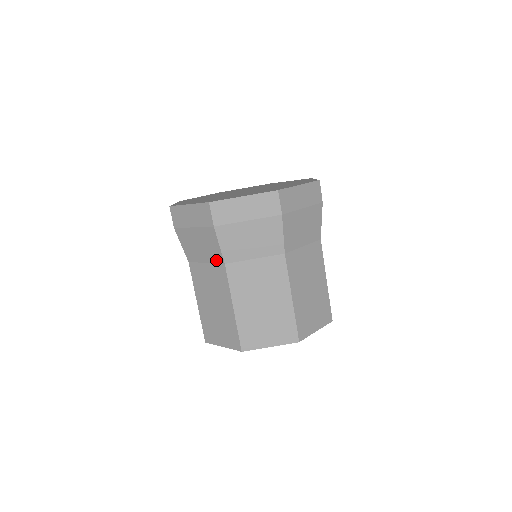
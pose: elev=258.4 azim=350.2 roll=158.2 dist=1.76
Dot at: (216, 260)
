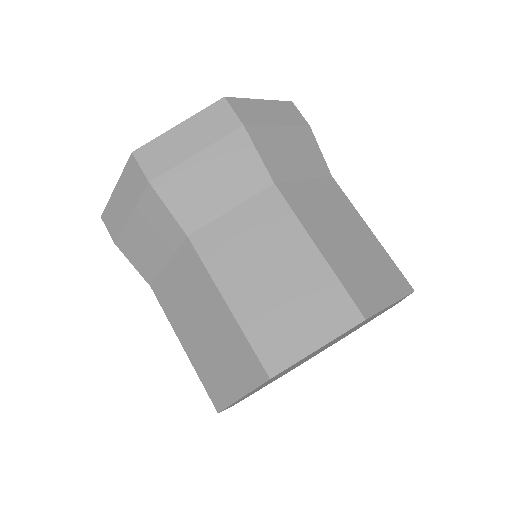
Dot at: occluded
